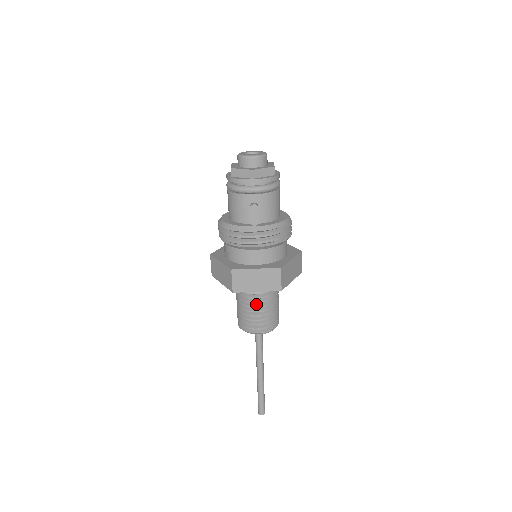
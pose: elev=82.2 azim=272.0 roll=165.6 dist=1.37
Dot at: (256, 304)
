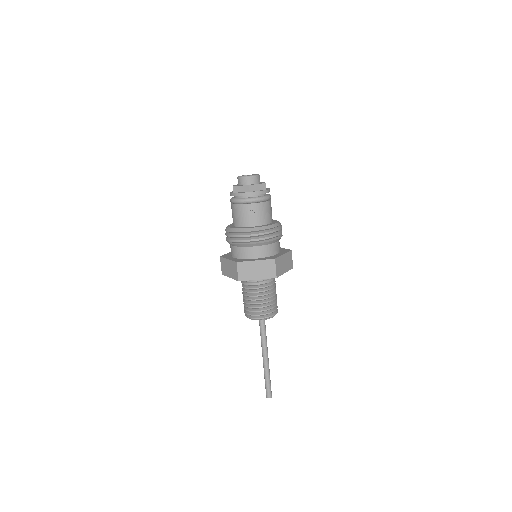
Dot at: (258, 294)
